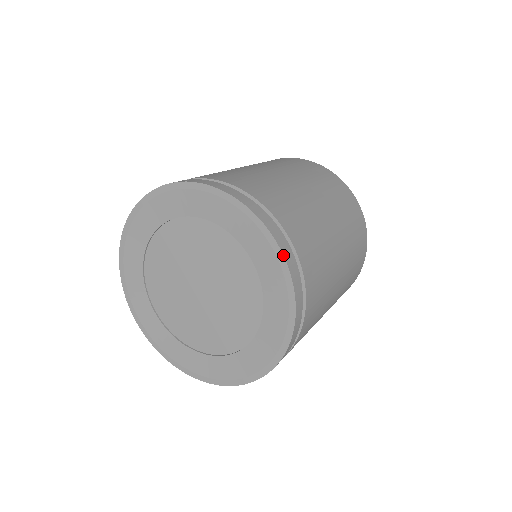
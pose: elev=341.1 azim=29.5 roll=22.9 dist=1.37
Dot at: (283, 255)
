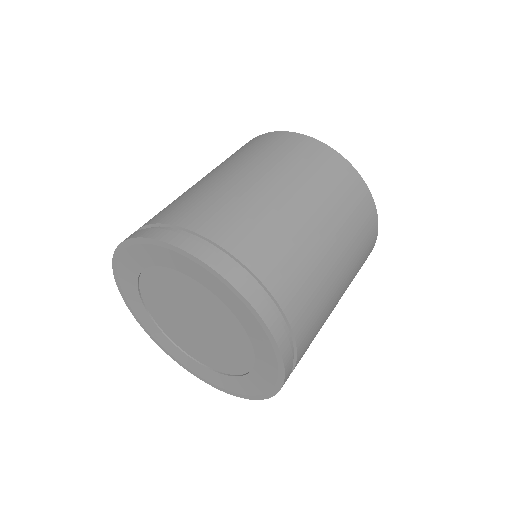
Dot at: (278, 347)
